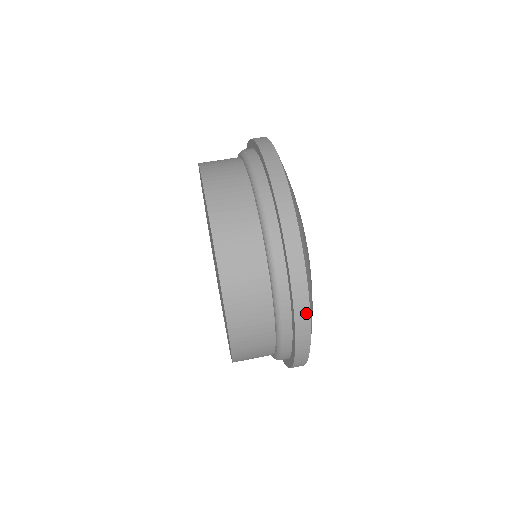
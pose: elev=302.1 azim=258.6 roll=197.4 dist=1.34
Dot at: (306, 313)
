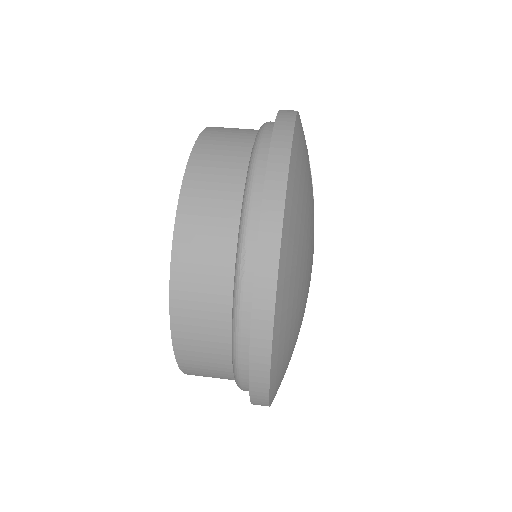
Dot at: (272, 271)
